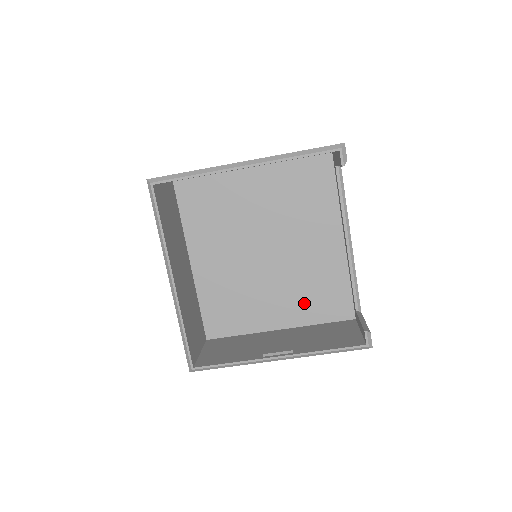
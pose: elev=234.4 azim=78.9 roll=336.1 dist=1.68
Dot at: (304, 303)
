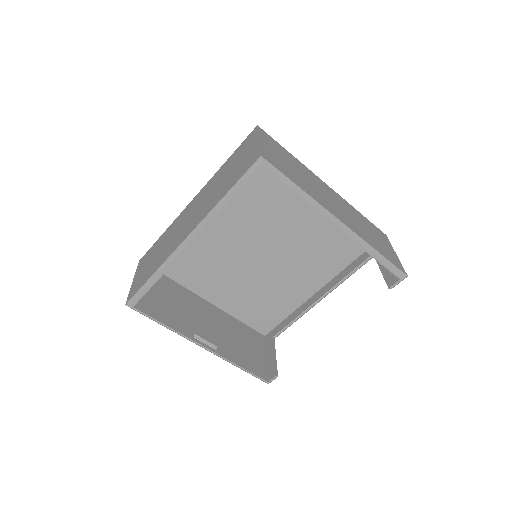
Dot at: (246, 302)
